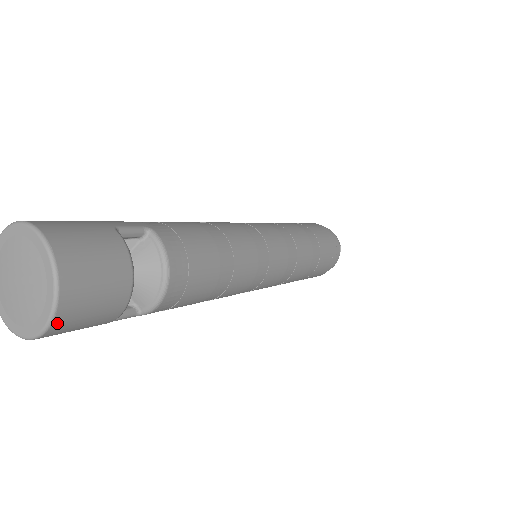
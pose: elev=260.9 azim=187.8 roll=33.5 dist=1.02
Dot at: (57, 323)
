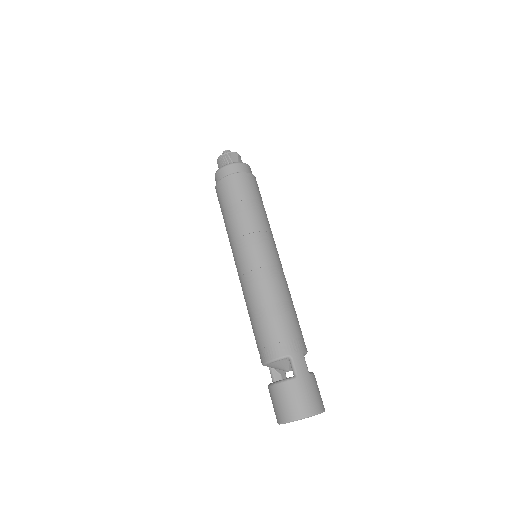
Dot at: occluded
